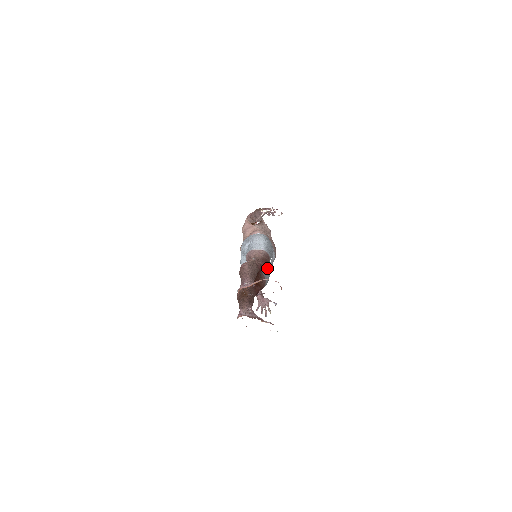
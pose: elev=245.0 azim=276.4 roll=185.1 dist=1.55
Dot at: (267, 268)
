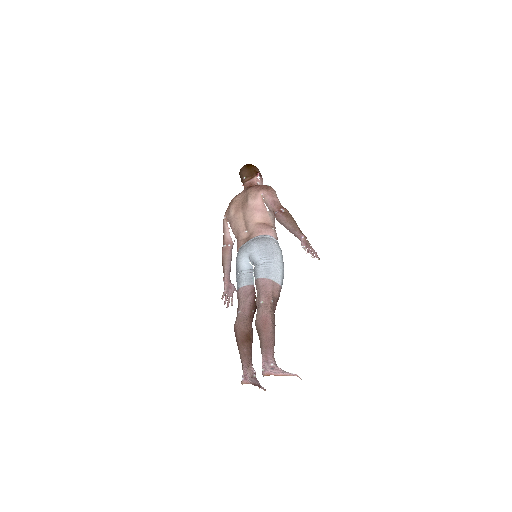
Dot at: occluded
